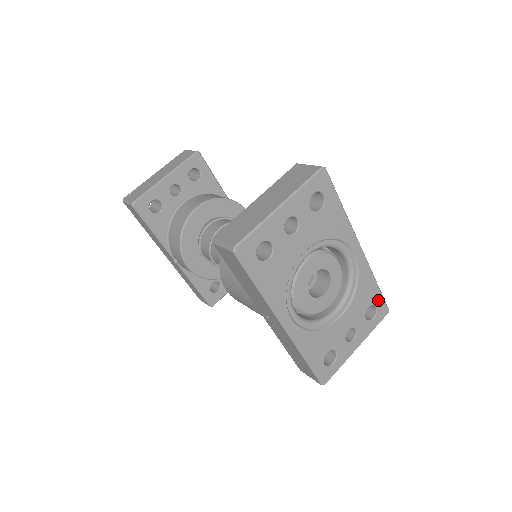
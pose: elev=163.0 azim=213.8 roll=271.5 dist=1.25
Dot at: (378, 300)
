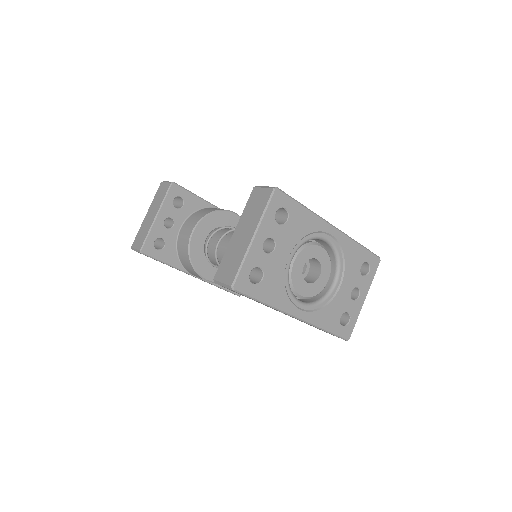
Dot at: (367, 256)
